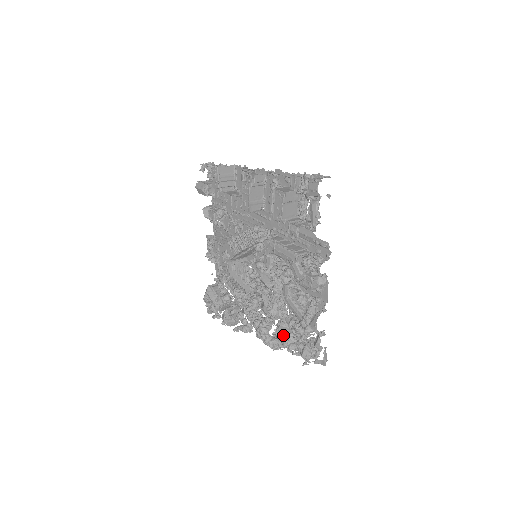
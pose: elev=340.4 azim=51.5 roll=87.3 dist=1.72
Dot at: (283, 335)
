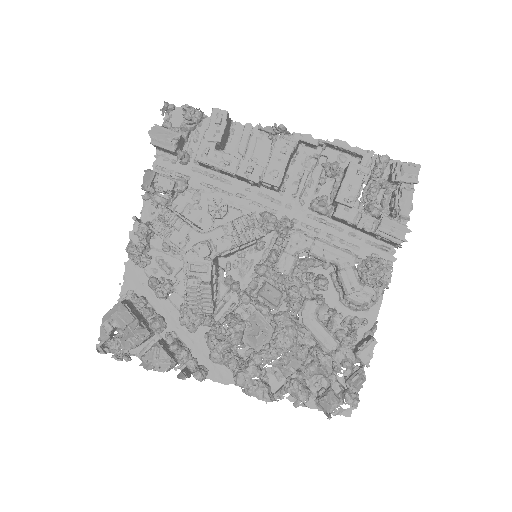
Dot at: (291, 376)
